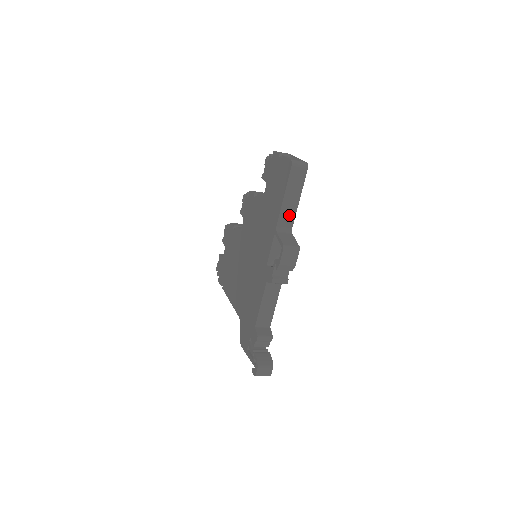
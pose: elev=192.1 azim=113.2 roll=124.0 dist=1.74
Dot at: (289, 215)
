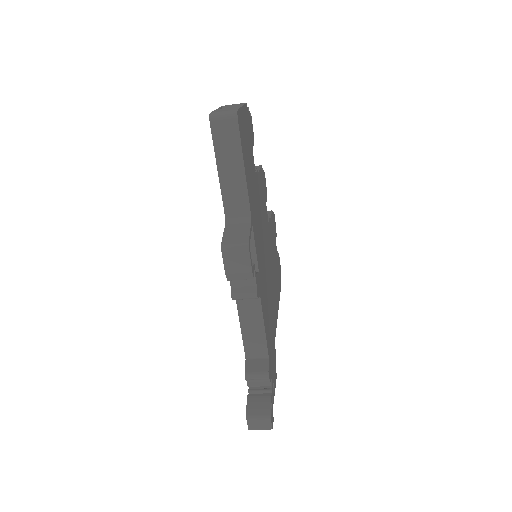
Dot at: (238, 196)
